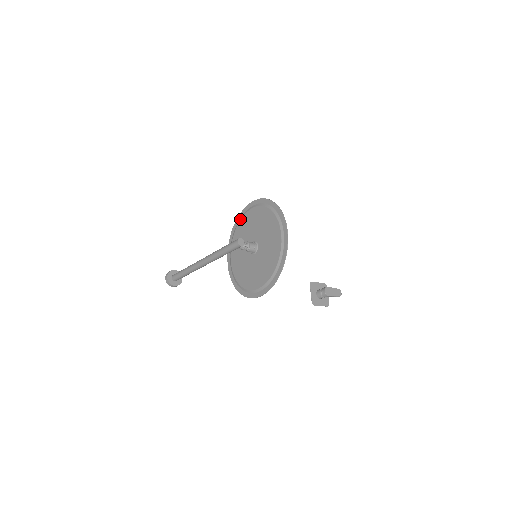
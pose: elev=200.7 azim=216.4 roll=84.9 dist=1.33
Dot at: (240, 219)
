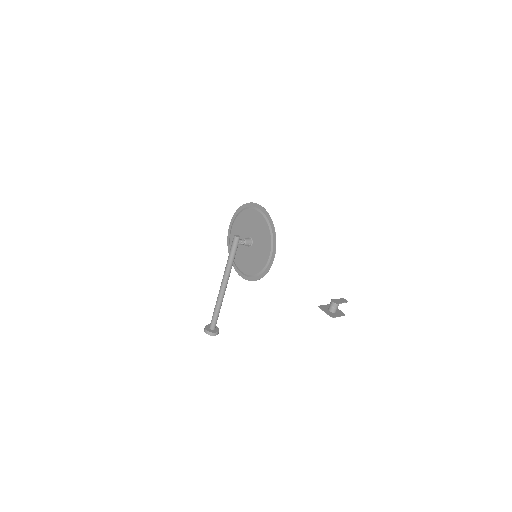
Dot at: (229, 243)
